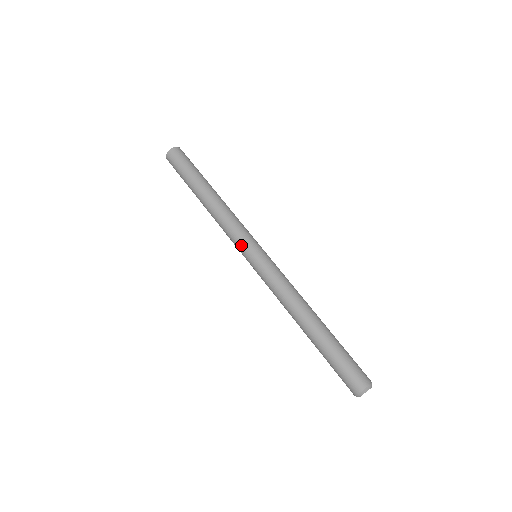
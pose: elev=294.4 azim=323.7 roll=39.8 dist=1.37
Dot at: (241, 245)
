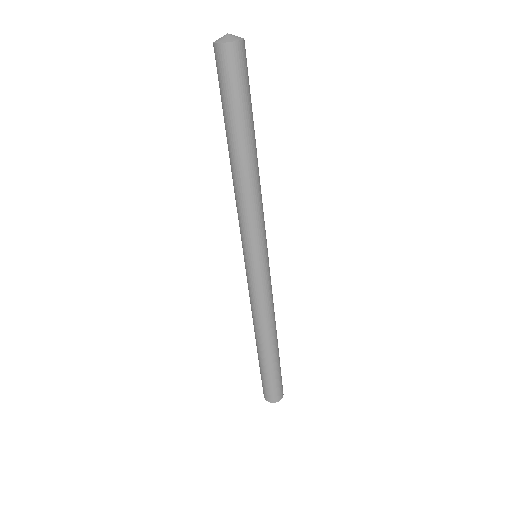
Dot at: occluded
